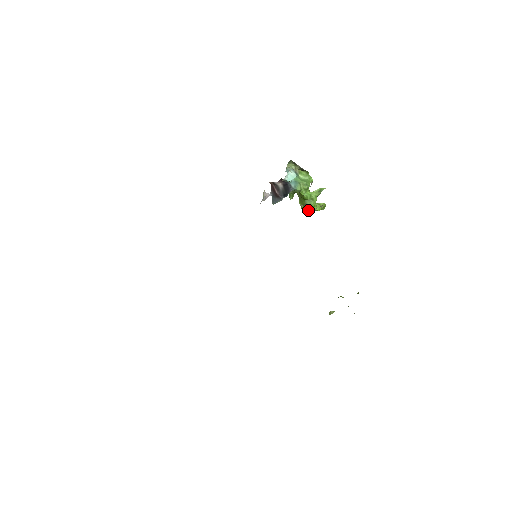
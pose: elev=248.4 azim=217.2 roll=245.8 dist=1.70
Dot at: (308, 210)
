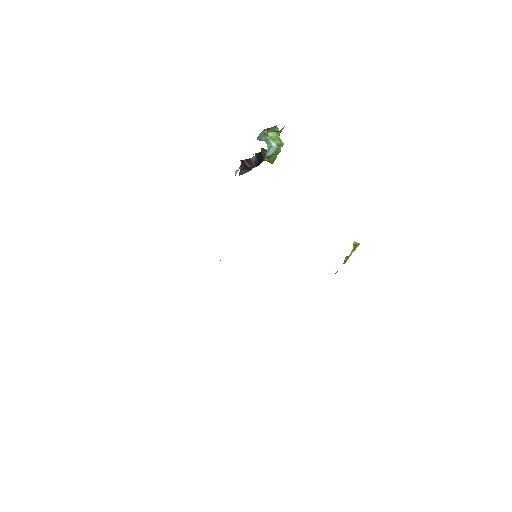
Dot at: (273, 161)
